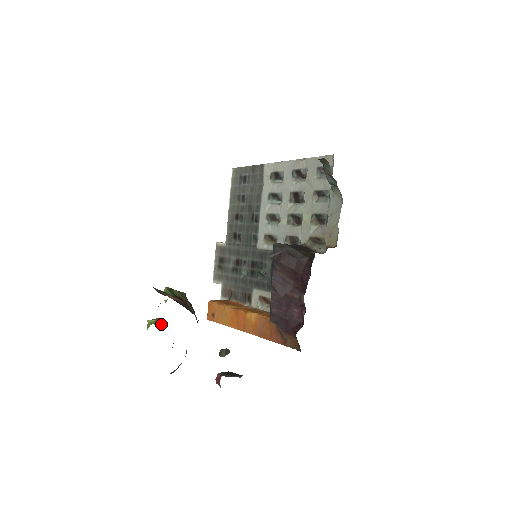
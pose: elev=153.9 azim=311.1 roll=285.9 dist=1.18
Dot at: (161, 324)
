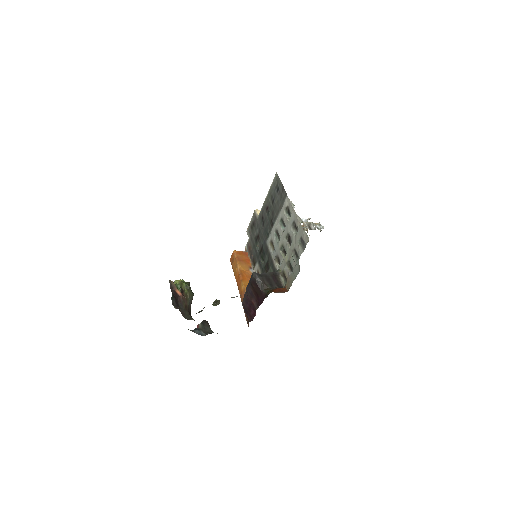
Dot at: occluded
